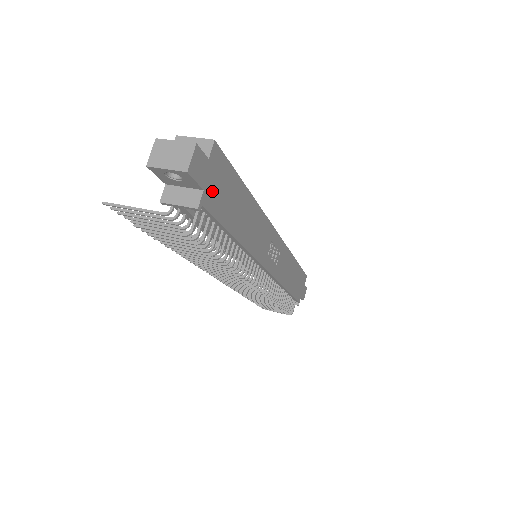
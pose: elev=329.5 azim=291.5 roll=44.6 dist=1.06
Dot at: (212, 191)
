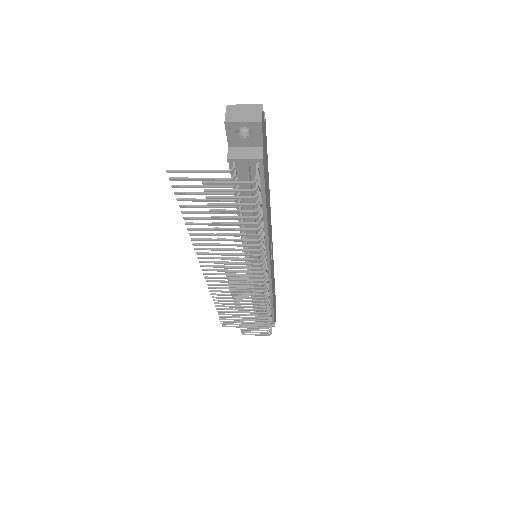
Dot at: (264, 153)
